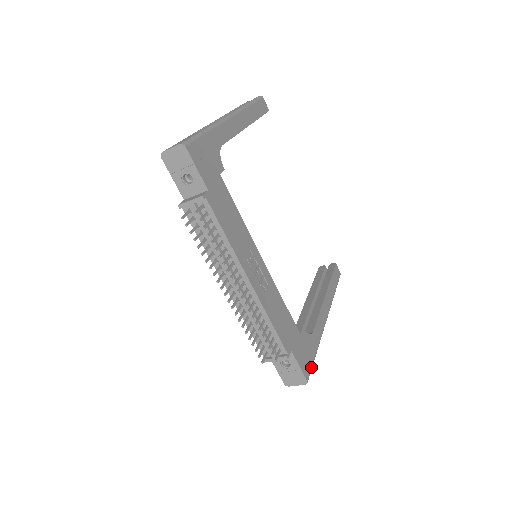
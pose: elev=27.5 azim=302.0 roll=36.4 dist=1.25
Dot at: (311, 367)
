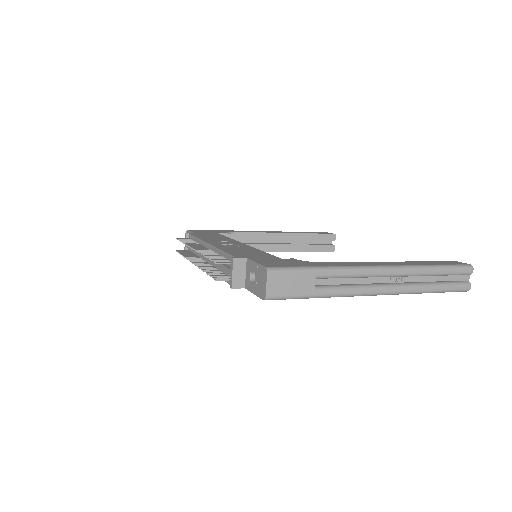
Dot at: (289, 267)
